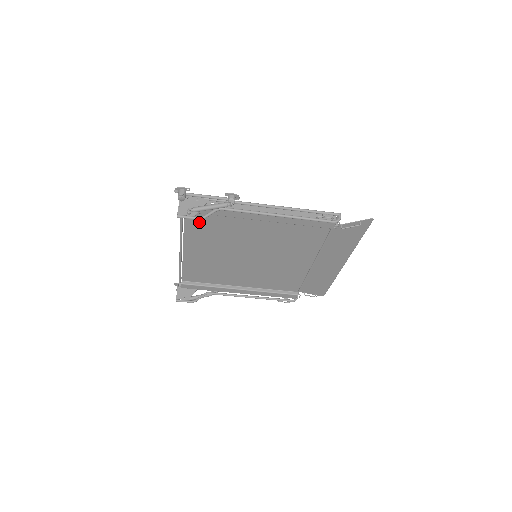
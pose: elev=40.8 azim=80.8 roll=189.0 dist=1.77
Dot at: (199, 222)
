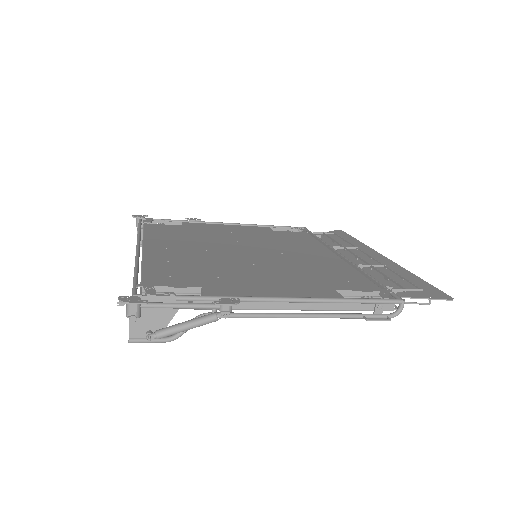
Dot at: occluded
